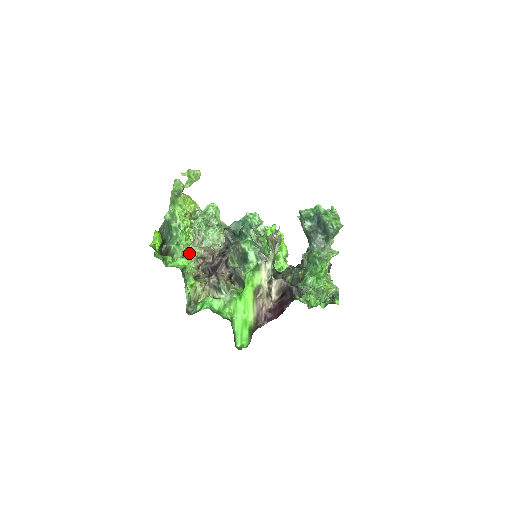
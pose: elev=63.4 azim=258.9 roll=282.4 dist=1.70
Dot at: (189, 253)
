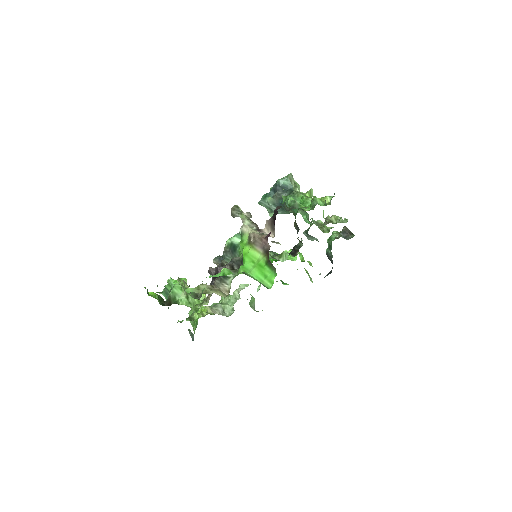
Dot at: occluded
